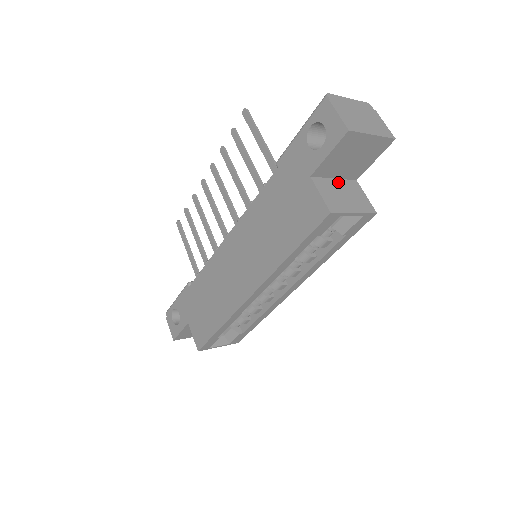
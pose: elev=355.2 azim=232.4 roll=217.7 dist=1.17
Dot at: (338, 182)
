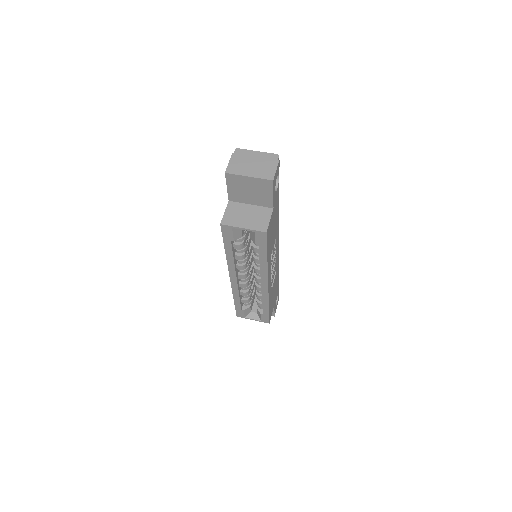
Dot at: (251, 207)
